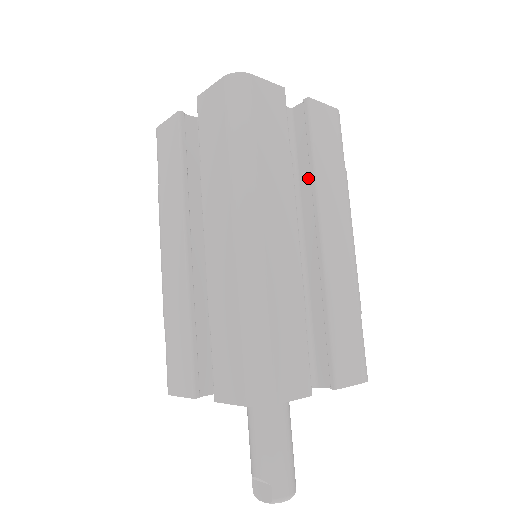
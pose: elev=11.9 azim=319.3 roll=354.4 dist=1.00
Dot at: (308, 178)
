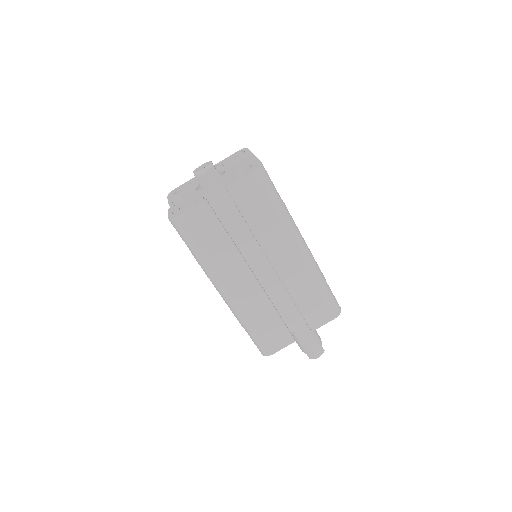
Dot at: occluded
